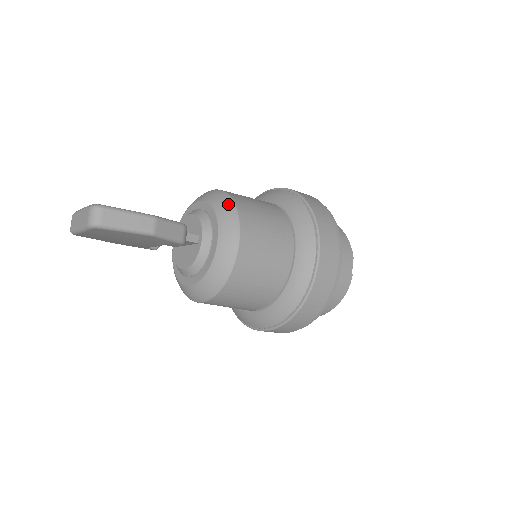
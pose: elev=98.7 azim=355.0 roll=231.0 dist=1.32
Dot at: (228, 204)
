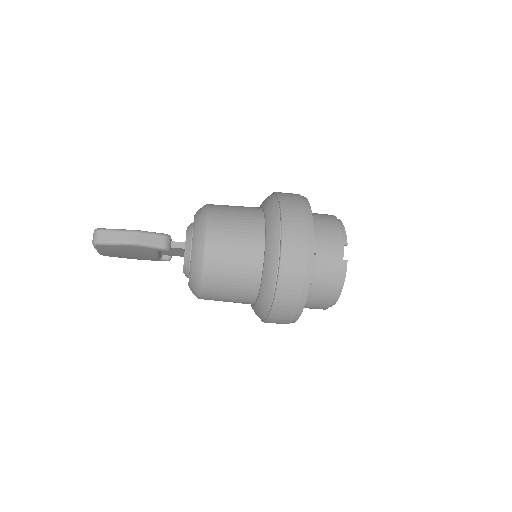
Dot at: (202, 213)
